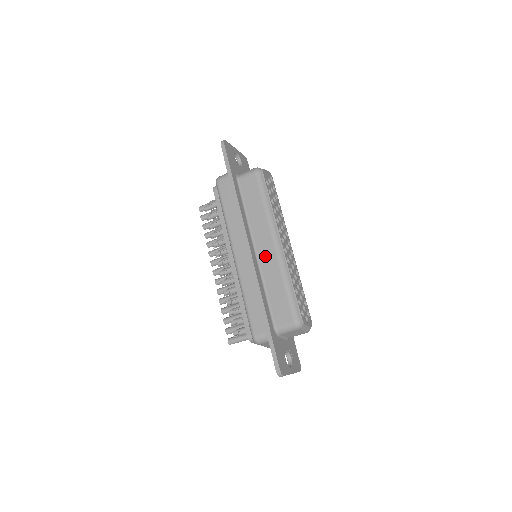
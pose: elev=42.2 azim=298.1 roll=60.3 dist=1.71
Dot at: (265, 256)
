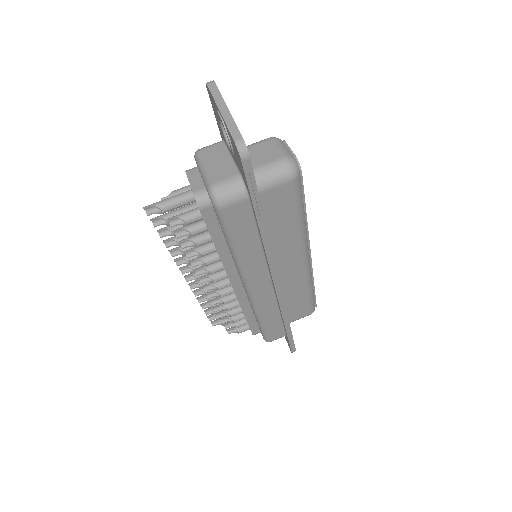
Dot at: occluded
